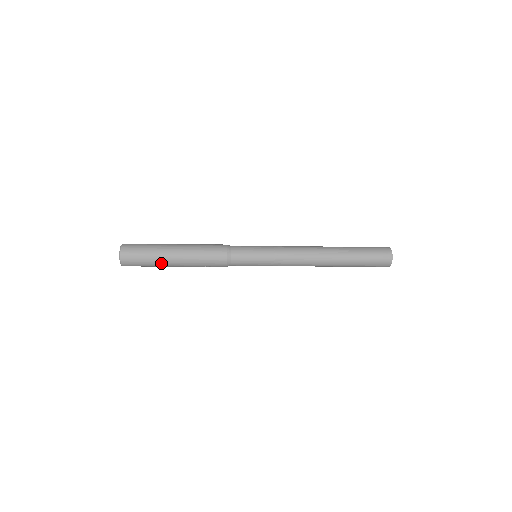
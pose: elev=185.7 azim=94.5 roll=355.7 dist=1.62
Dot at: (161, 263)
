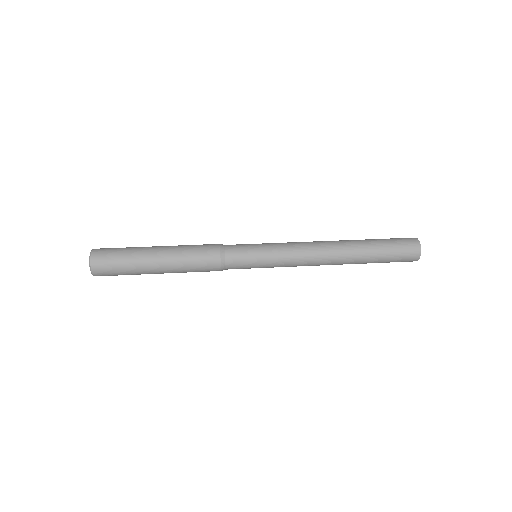
Dot at: occluded
